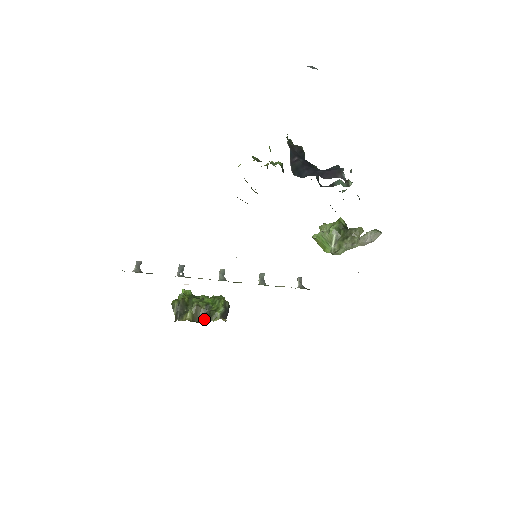
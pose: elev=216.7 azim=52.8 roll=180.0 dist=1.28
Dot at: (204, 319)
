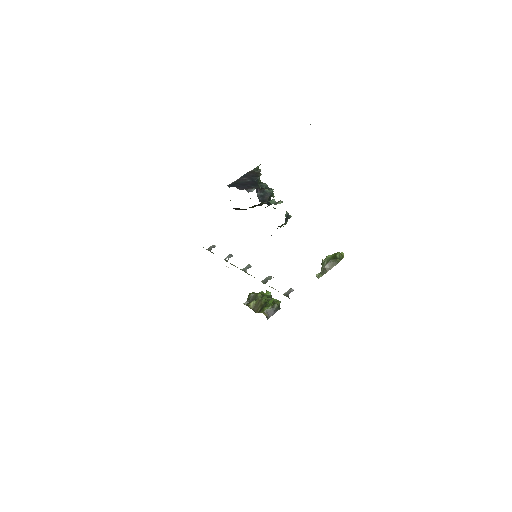
Dot at: (259, 311)
